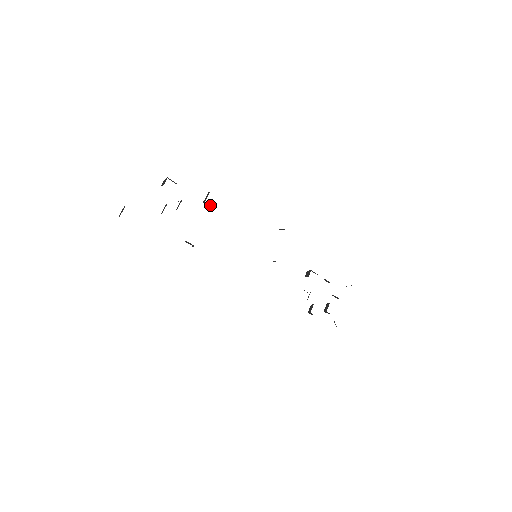
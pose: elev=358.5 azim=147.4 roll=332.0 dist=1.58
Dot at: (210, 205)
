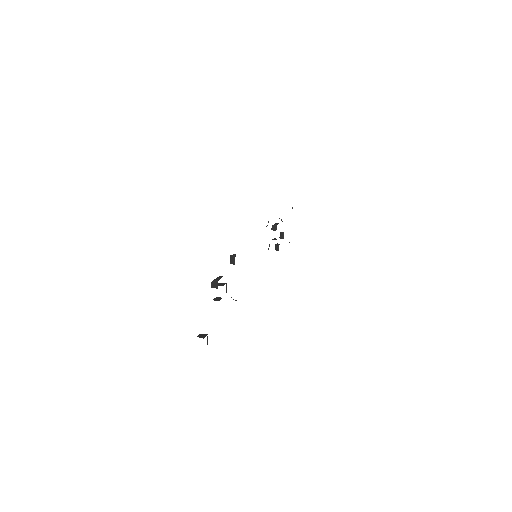
Dot at: occluded
